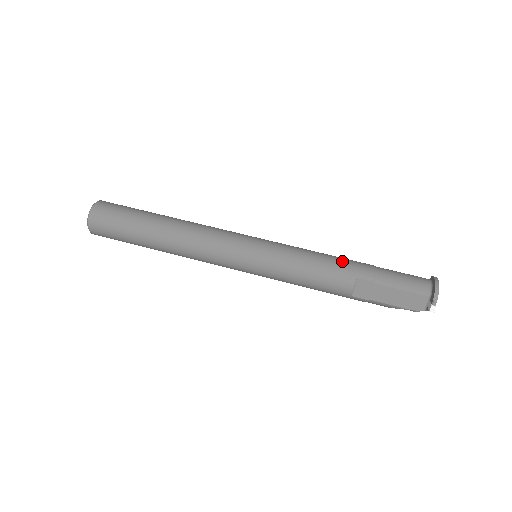
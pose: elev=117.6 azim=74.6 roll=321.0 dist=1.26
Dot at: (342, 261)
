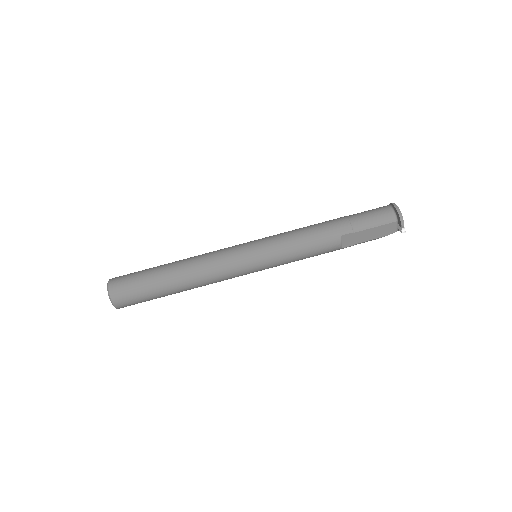
Dot at: (323, 228)
